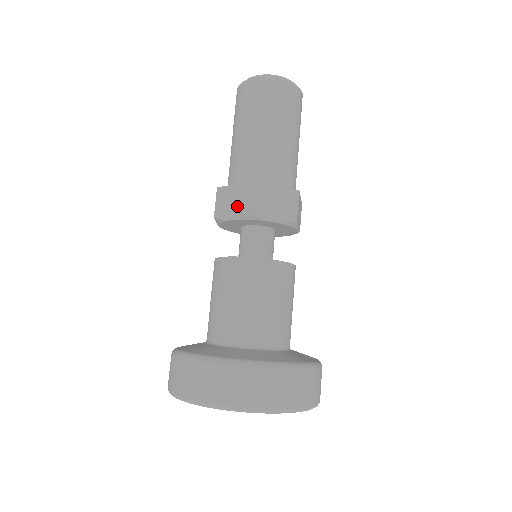
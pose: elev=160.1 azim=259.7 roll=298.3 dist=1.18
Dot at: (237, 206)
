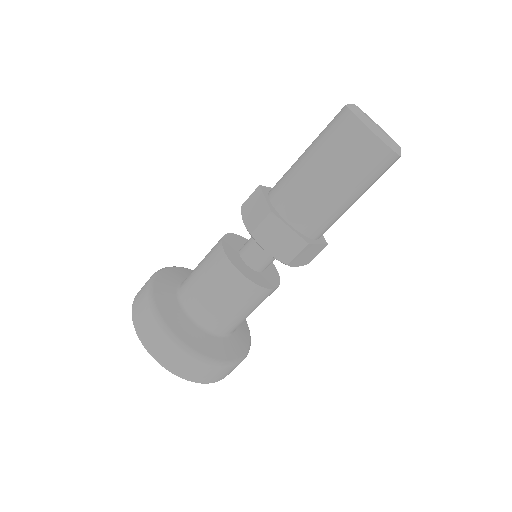
Dot at: (252, 217)
